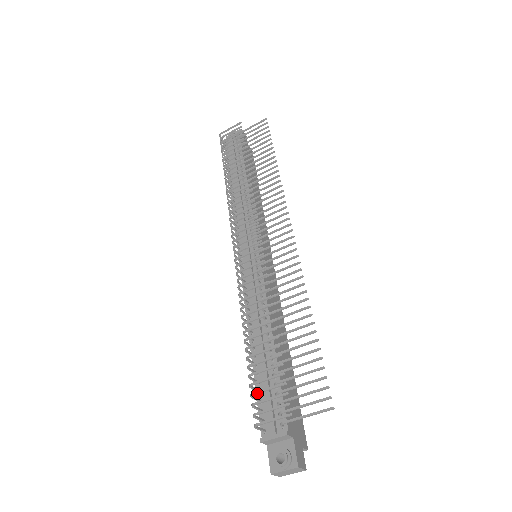
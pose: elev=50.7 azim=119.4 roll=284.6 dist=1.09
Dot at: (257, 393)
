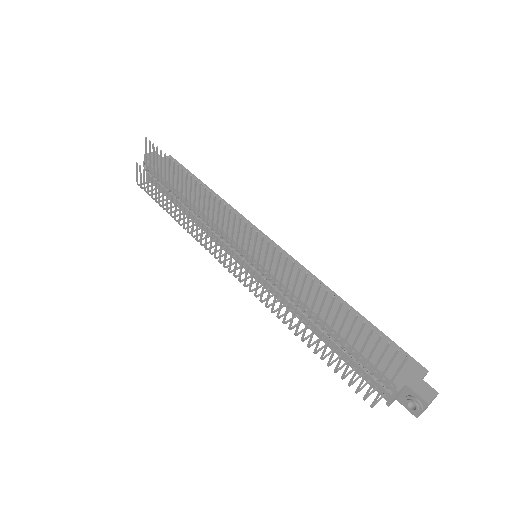
Dot at: (350, 383)
